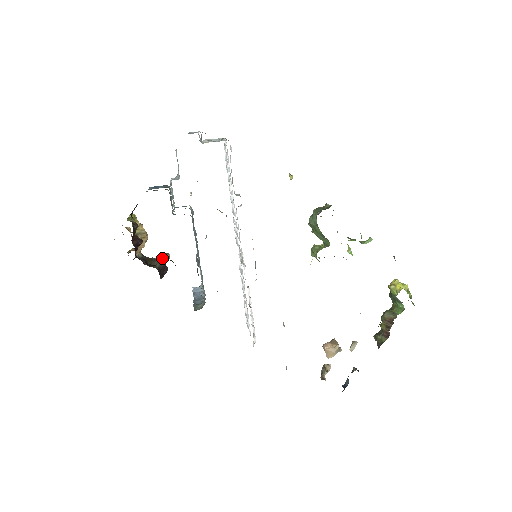
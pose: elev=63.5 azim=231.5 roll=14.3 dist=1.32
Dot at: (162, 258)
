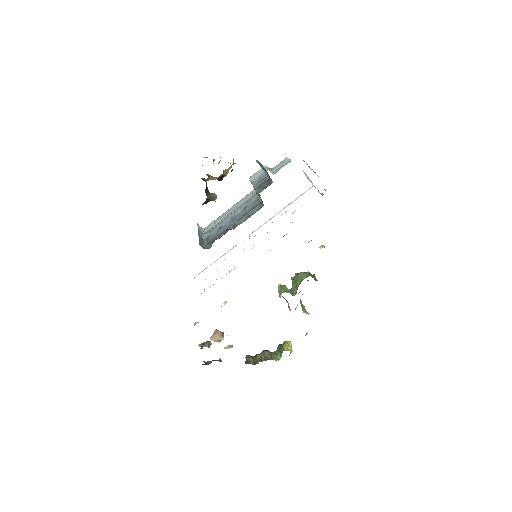
Dot at: (213, 196)
